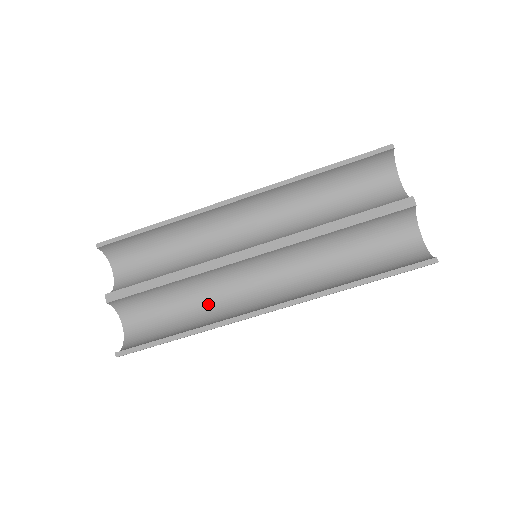
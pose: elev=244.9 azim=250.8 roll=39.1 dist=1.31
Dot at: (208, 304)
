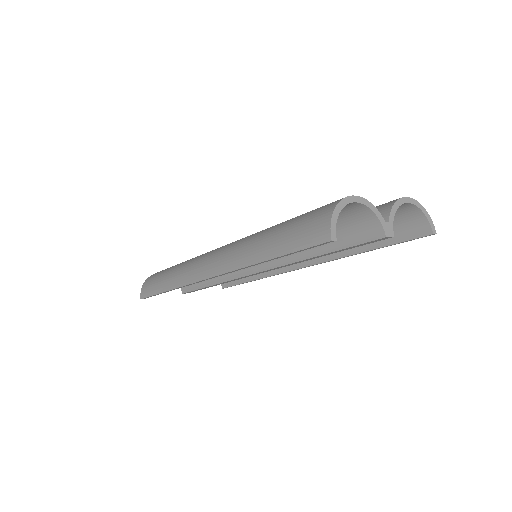
Dot at: occluded
